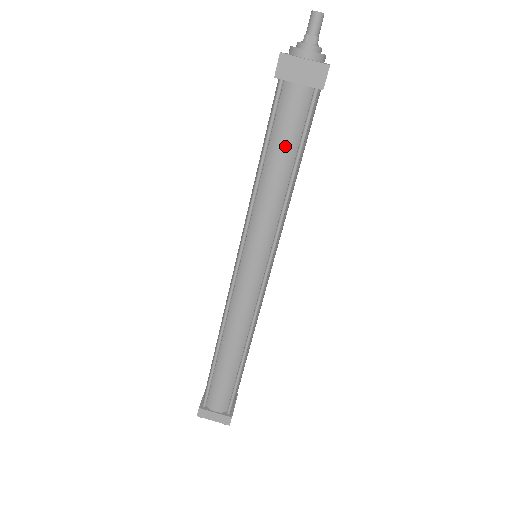
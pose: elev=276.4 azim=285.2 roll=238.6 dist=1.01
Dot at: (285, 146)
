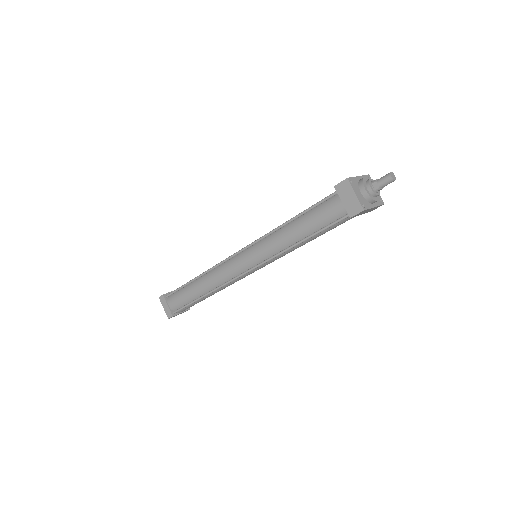
Dot at: (313, 222)
